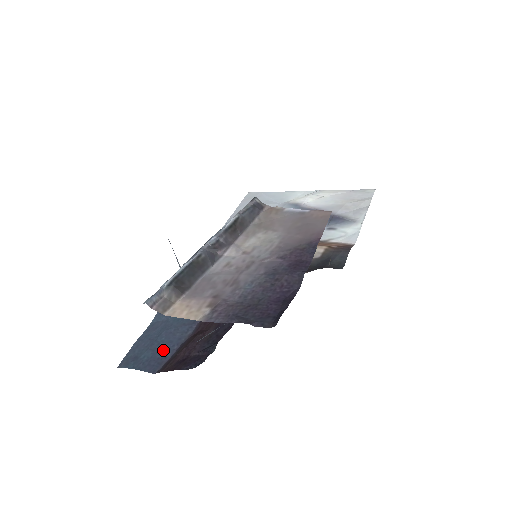
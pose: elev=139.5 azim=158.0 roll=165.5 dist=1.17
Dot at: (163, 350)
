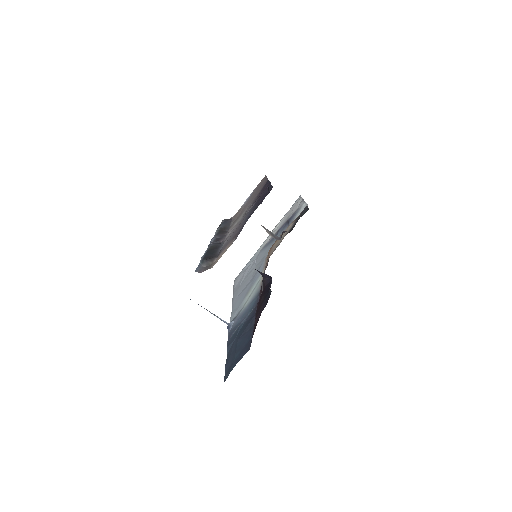
Dot at: (245, 342)
